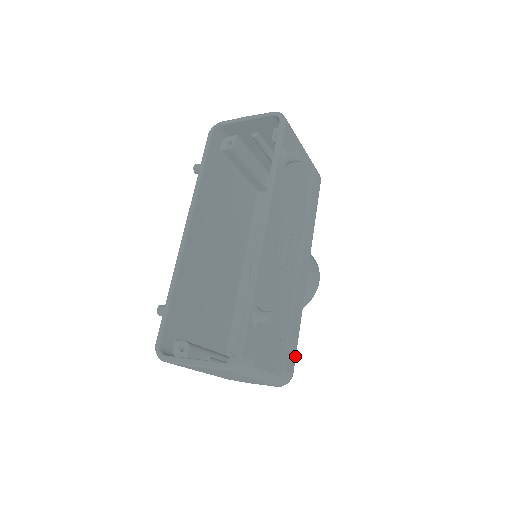
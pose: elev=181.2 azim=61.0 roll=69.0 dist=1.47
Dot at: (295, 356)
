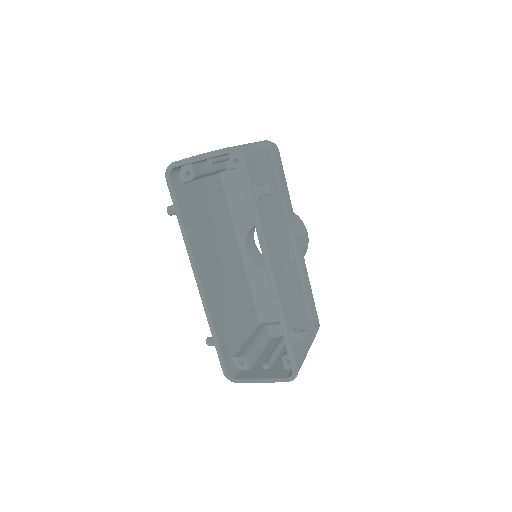
Dot at: (316, 312)
